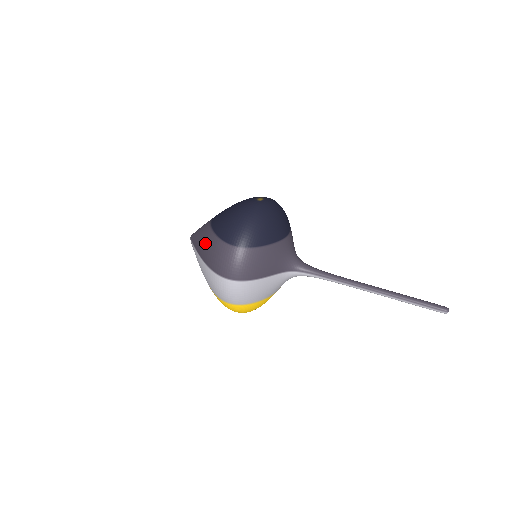
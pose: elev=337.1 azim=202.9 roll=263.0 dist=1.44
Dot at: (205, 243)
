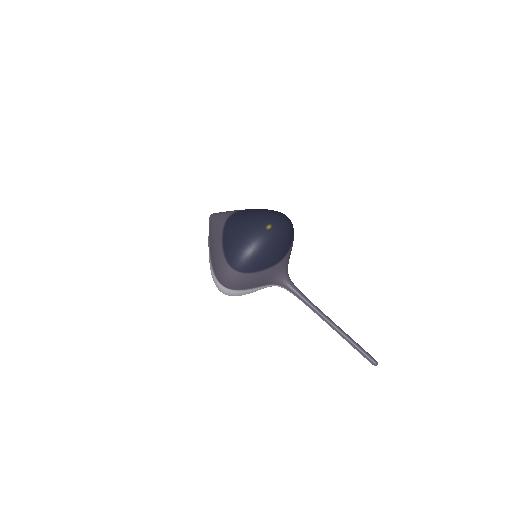
Dot at: (214, 244)
